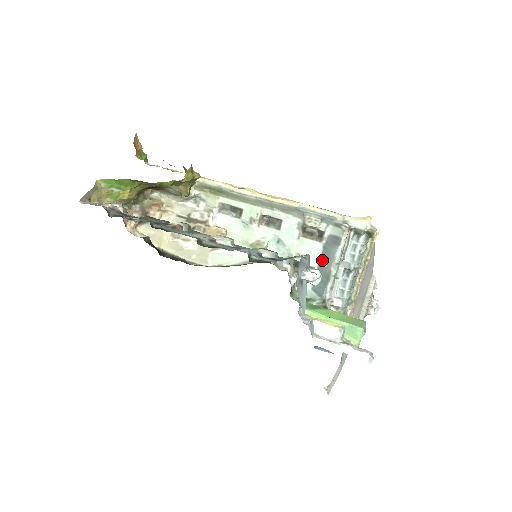
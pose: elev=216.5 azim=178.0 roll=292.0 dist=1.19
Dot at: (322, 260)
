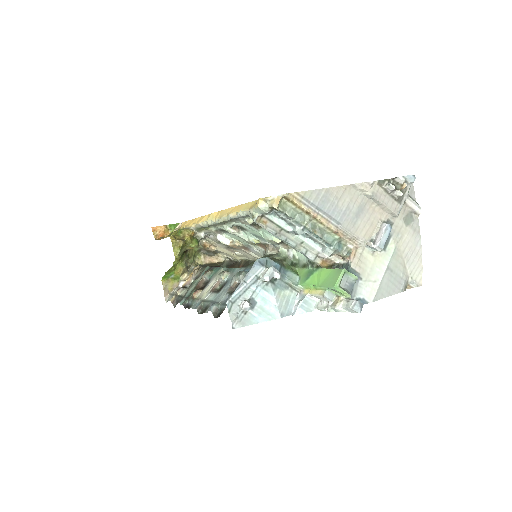
Dot at: occluded
